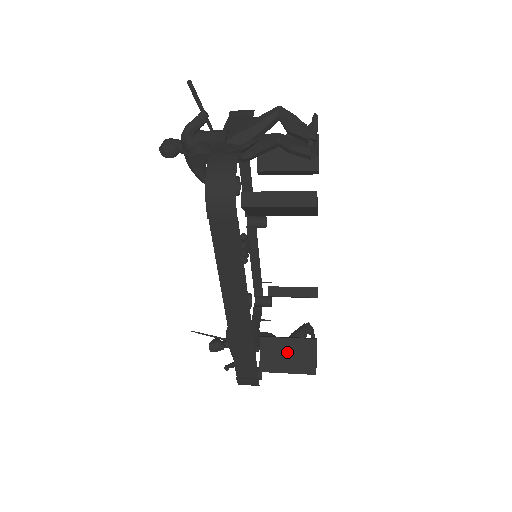
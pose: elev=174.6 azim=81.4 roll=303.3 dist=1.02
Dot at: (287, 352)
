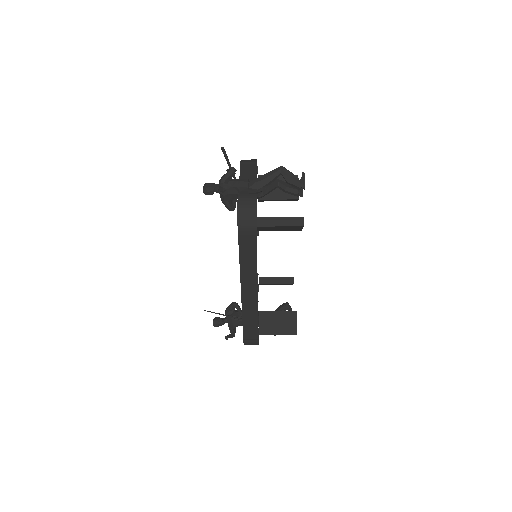
Dot at: (277, 321)
